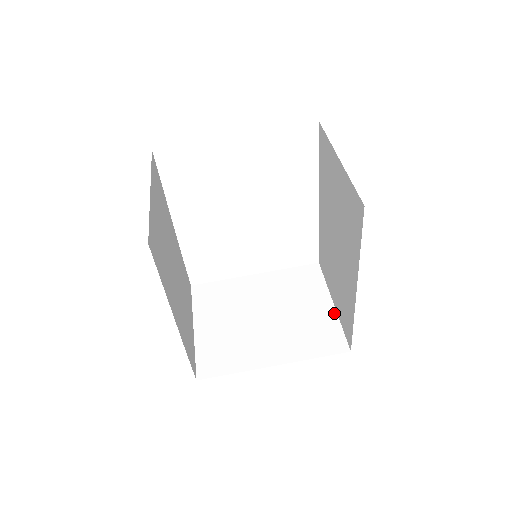
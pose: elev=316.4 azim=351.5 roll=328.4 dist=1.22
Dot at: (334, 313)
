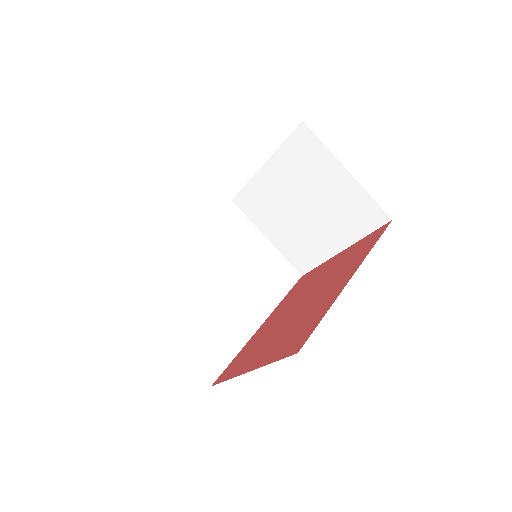
Dot at: (355, 183)
